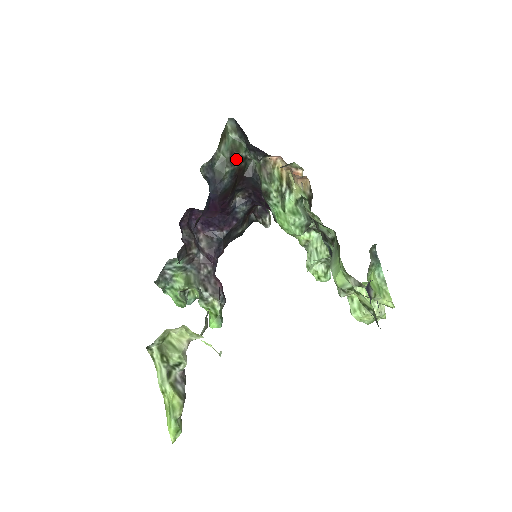
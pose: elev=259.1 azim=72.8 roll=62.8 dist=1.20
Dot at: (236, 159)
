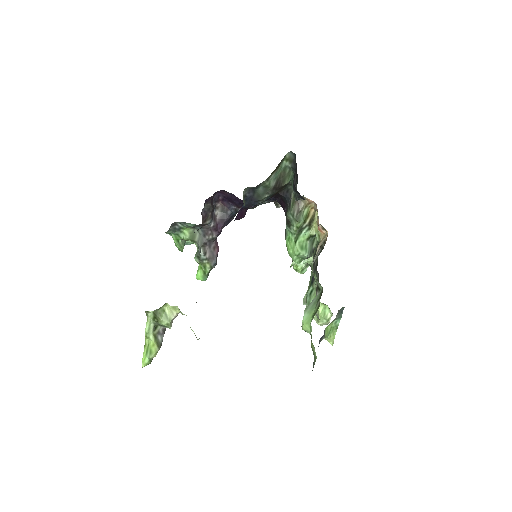
Dot at: (279, 188)
